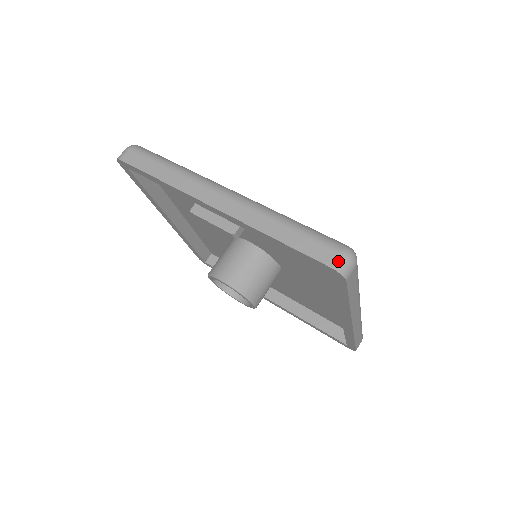
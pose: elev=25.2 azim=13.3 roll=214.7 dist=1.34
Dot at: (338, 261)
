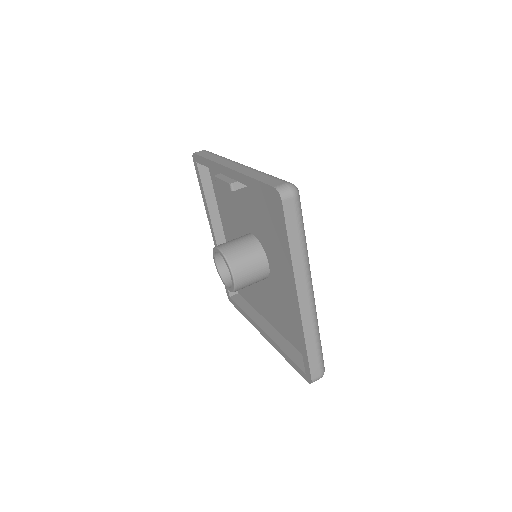
Dot at: (281, 185)
